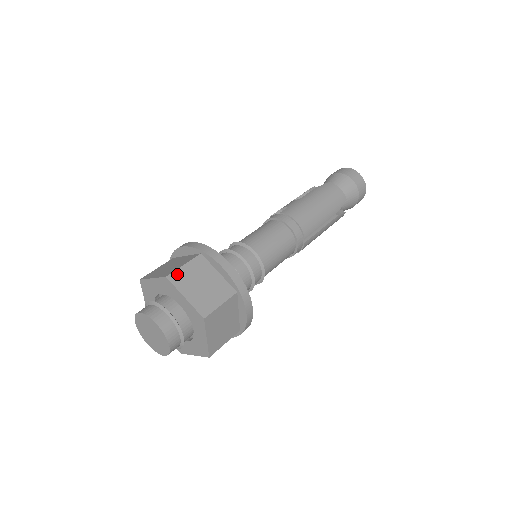
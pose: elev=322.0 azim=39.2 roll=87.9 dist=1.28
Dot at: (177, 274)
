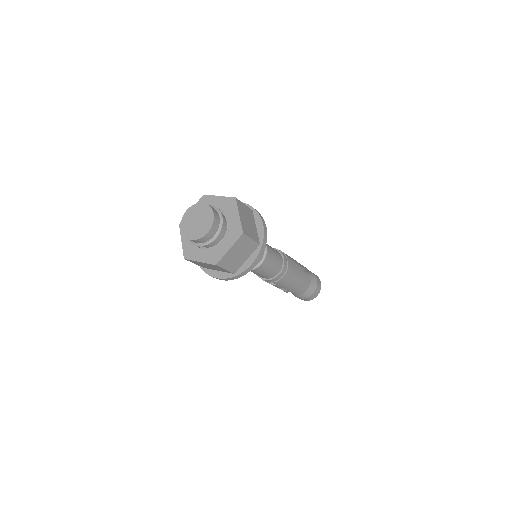
Dot at: occluded
